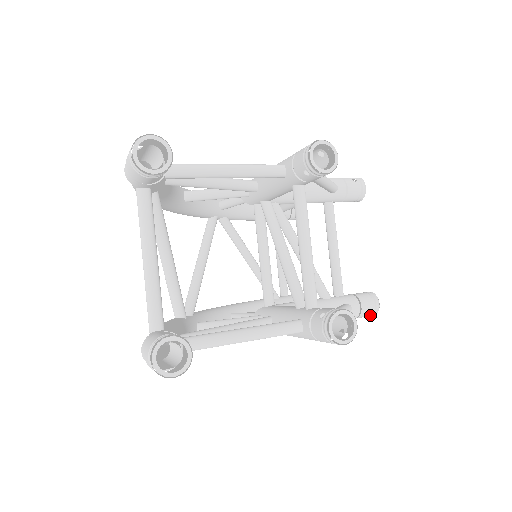
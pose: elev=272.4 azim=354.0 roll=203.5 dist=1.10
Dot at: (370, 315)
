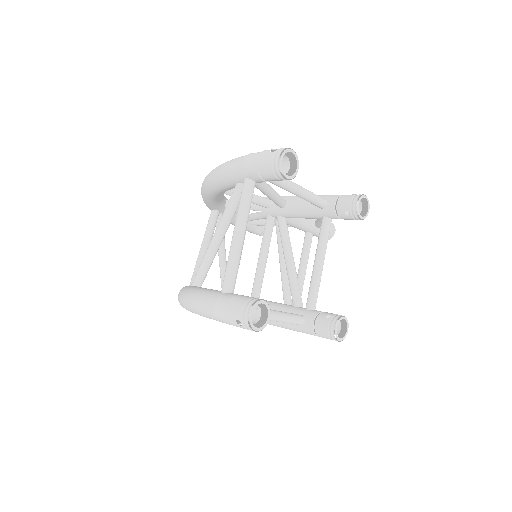
Dot at: occluded
